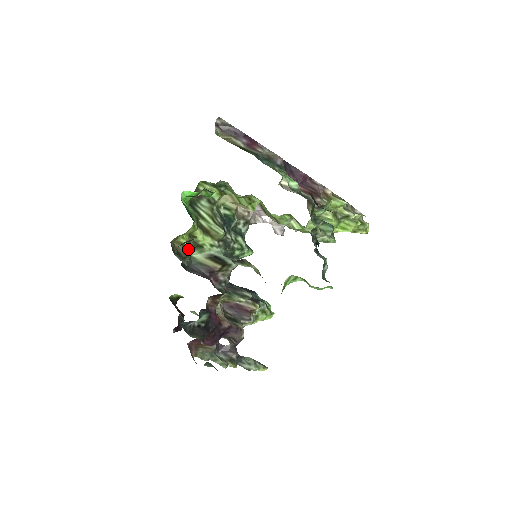
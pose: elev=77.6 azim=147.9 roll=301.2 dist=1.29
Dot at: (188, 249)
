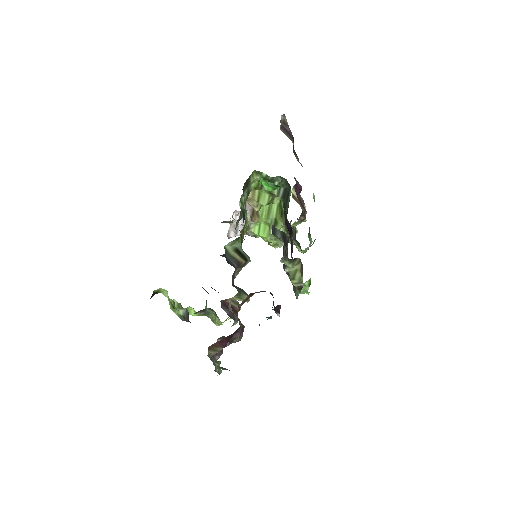
Dot at: occluded
